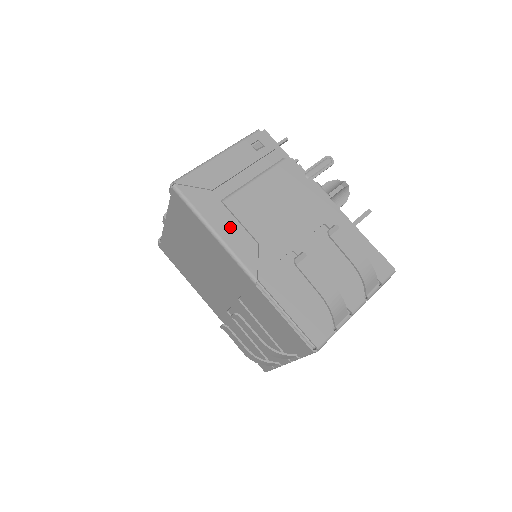
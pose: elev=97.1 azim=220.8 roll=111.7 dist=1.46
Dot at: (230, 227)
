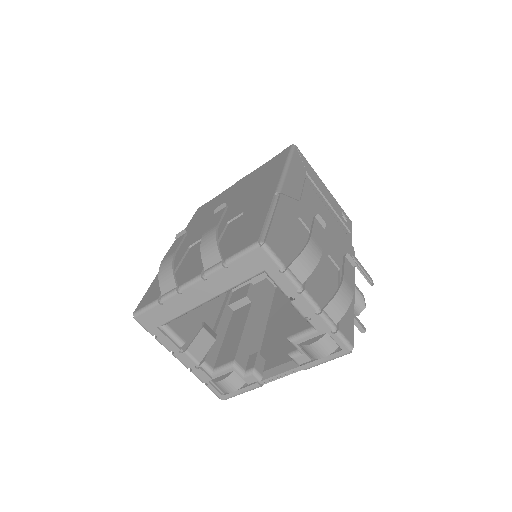
Dot at: (297, 180)
